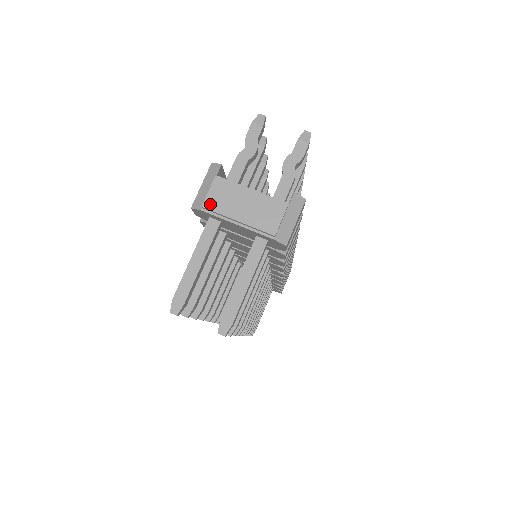
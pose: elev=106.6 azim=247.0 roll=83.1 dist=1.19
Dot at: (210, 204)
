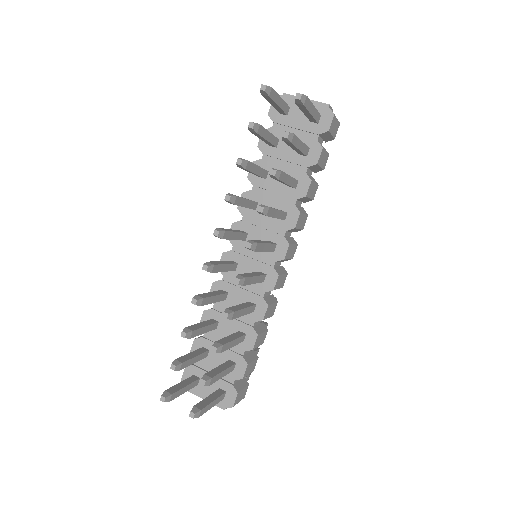
Dot at: (288, 95)
